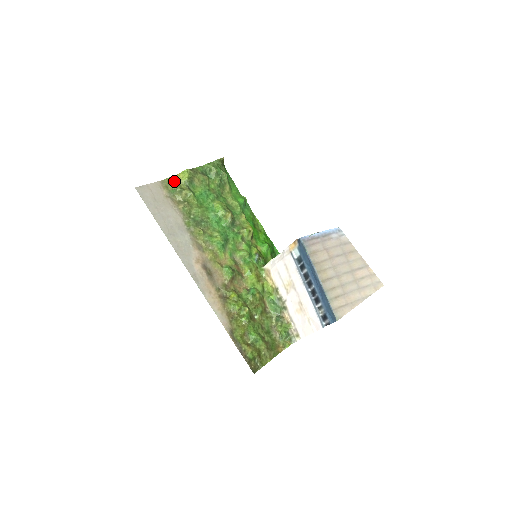
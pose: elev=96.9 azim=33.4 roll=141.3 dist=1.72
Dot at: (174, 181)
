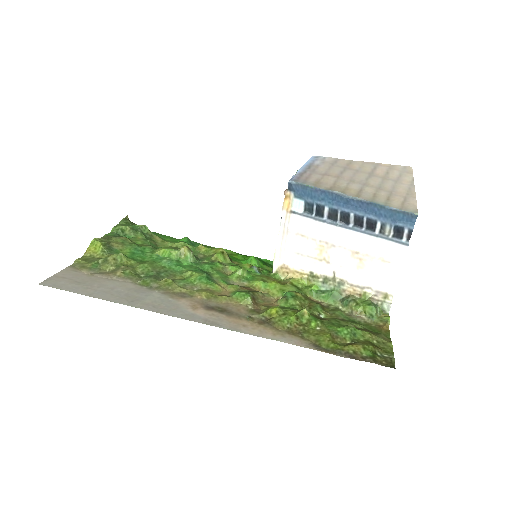
Dot at: (87, 259)
